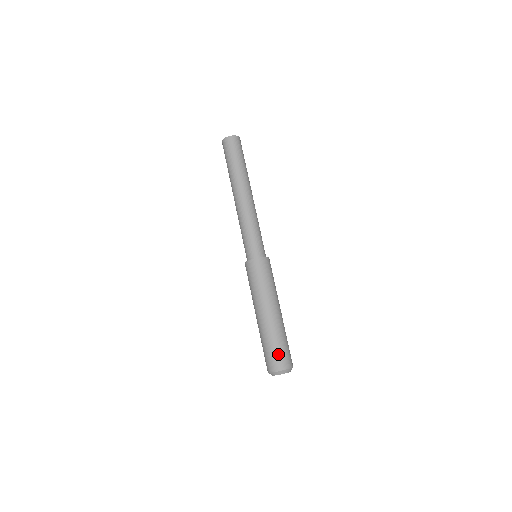
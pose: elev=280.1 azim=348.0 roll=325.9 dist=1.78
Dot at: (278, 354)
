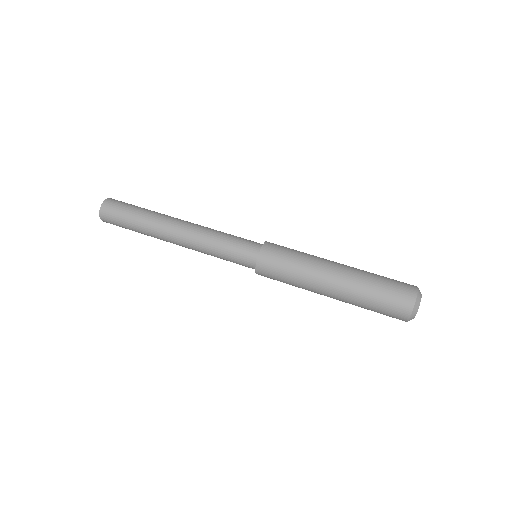
Dot at: (395, 280)
